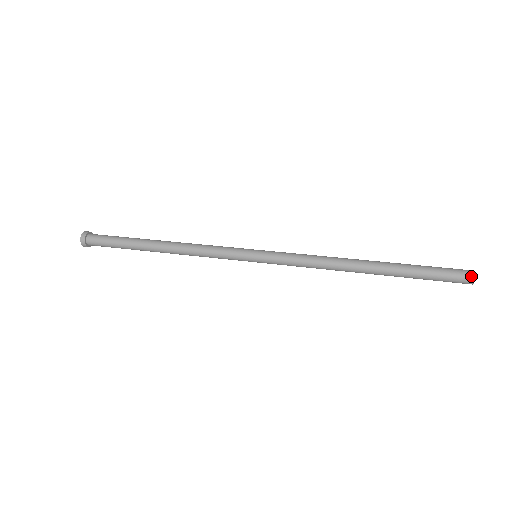
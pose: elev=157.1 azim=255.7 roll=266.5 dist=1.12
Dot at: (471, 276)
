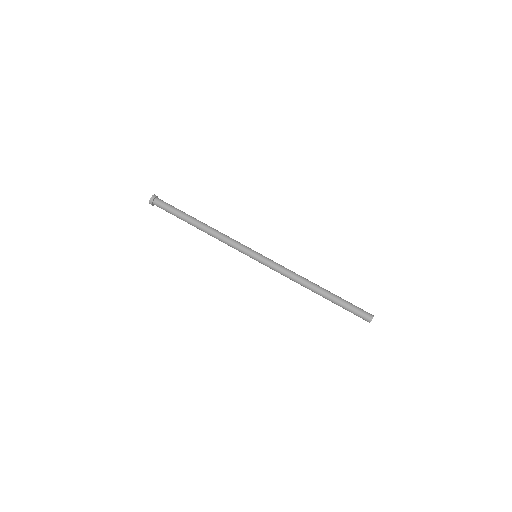
Dot at: occluded
